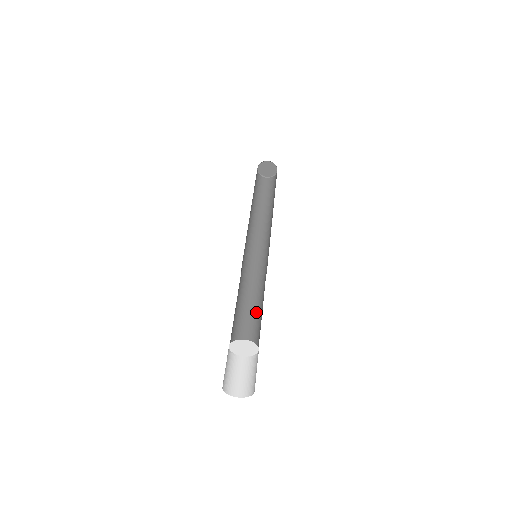
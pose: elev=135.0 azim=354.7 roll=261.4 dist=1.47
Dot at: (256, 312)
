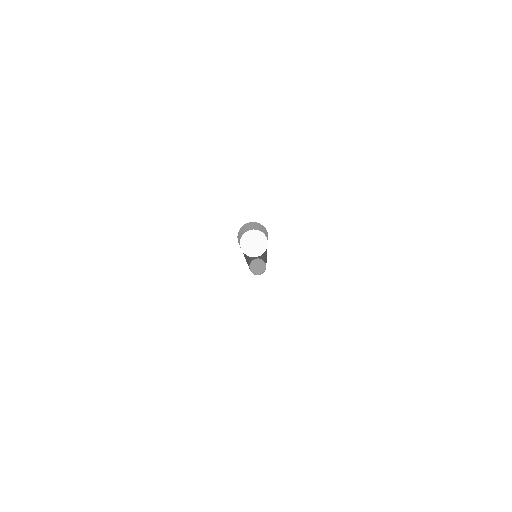
Dot at: occluded
